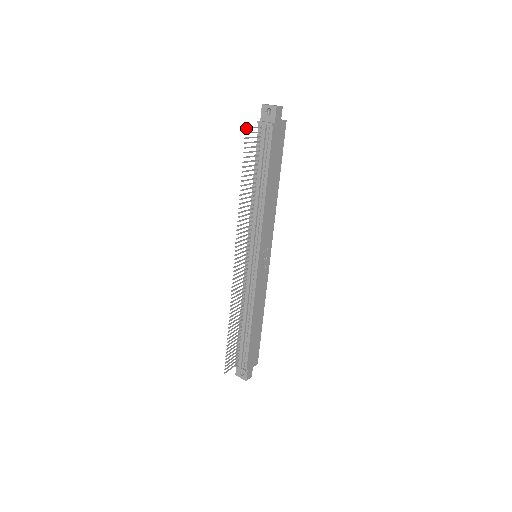
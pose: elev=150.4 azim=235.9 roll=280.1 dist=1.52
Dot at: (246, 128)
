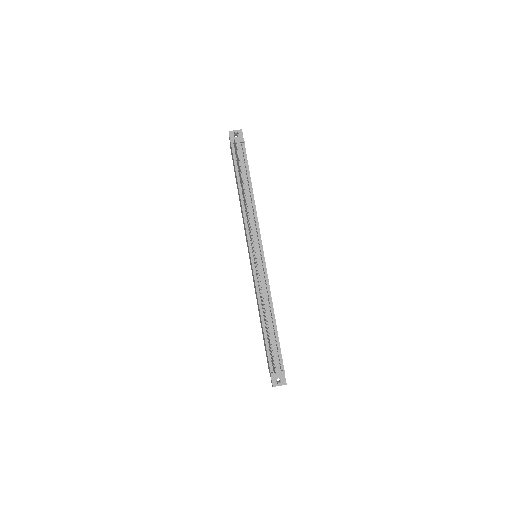
Dot at: occluded
